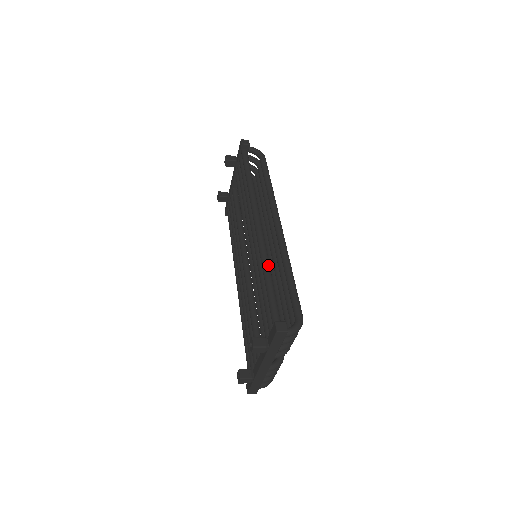
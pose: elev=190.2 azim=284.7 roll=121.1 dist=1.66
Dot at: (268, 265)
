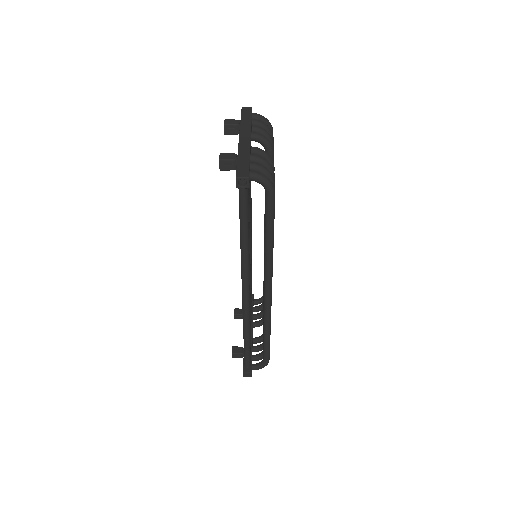
Dot at: (247, 332)
